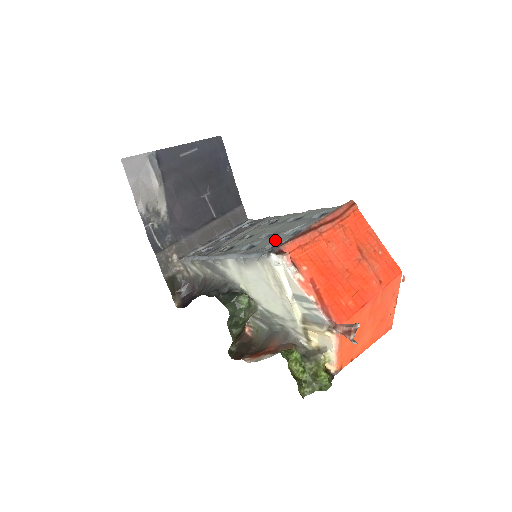
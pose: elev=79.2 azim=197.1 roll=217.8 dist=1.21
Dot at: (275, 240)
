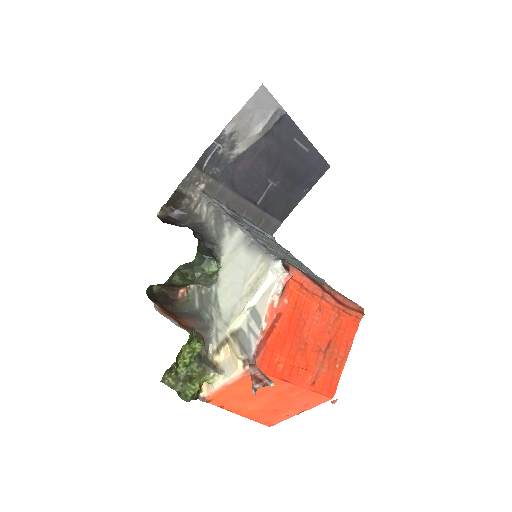
Dot at: occluded
